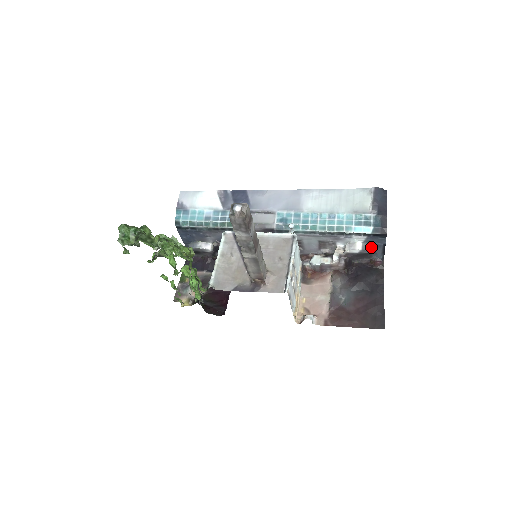
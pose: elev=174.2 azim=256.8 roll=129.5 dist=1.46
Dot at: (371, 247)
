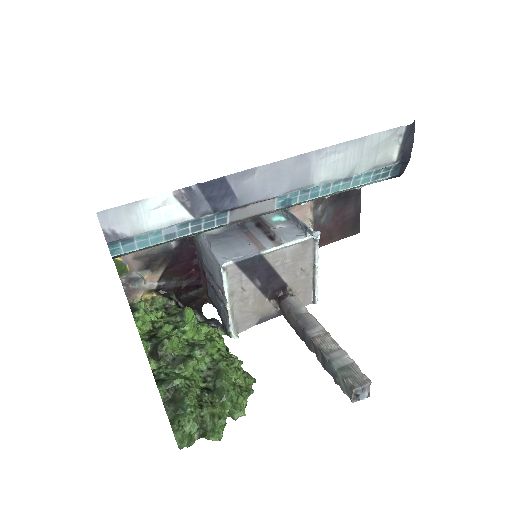
Dot at: occluded
